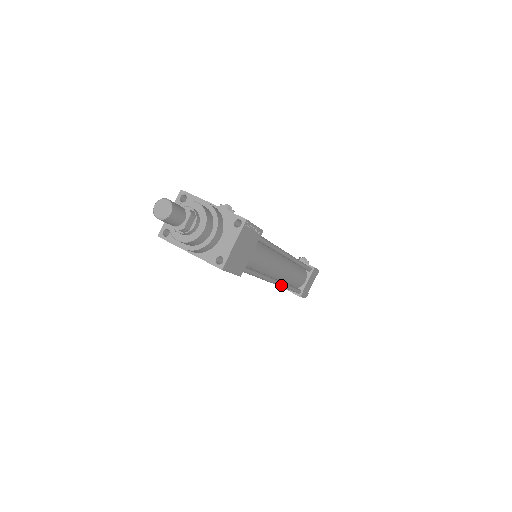
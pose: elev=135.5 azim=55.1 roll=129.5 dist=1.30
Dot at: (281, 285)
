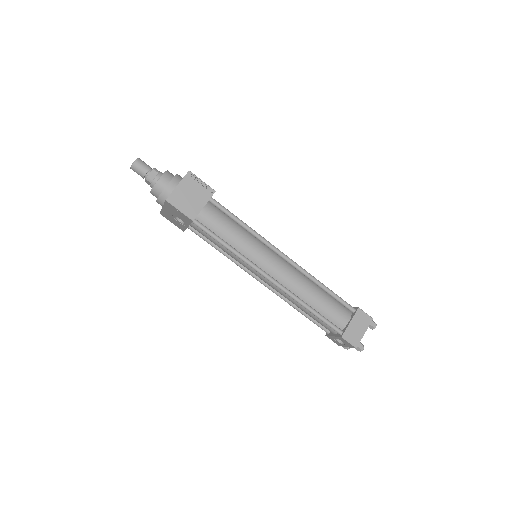
Dot at: (292, 296)
